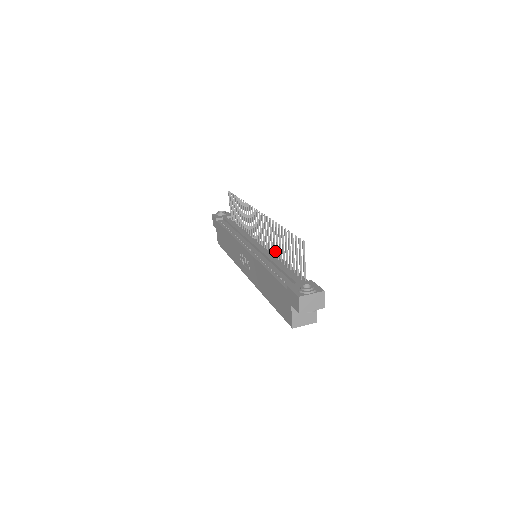
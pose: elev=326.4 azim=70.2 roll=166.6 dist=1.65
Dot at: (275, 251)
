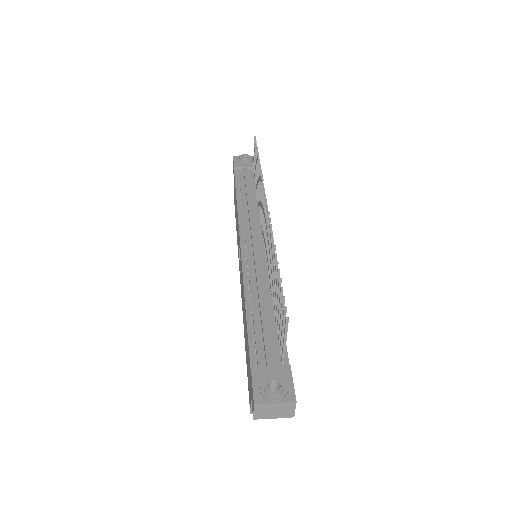
Dot at: occluded
